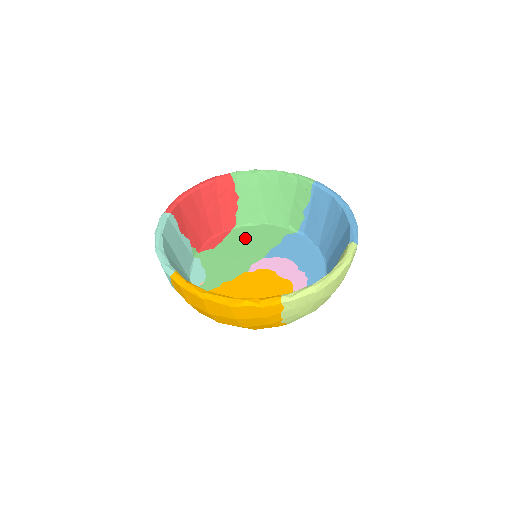
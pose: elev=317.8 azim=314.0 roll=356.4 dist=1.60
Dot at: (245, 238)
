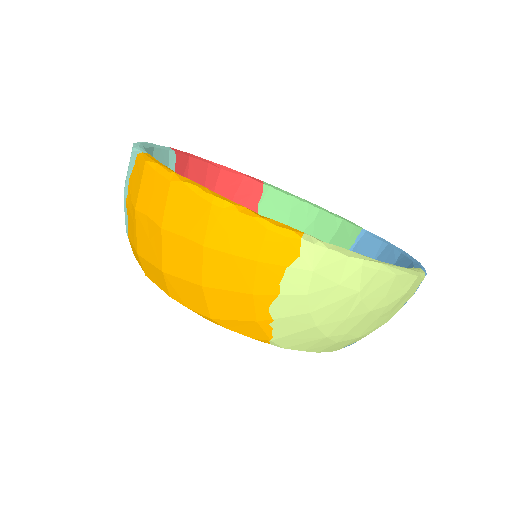
Dot at: occluded
